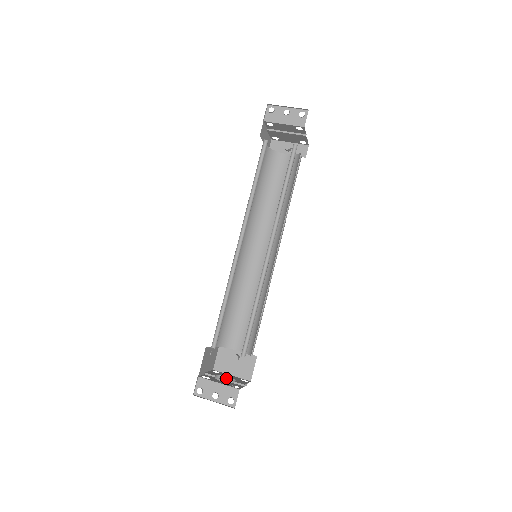
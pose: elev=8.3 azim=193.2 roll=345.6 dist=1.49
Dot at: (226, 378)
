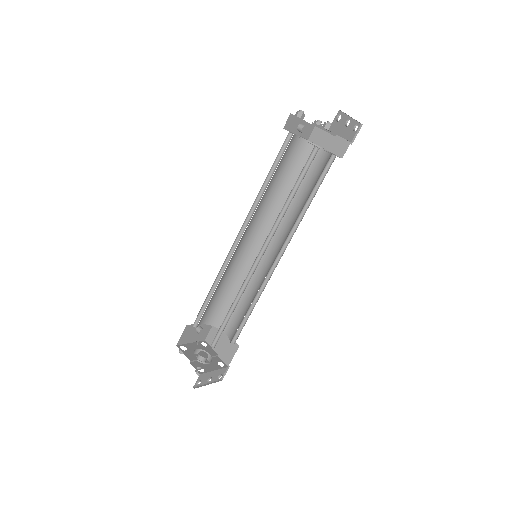
Dot at: occluded
